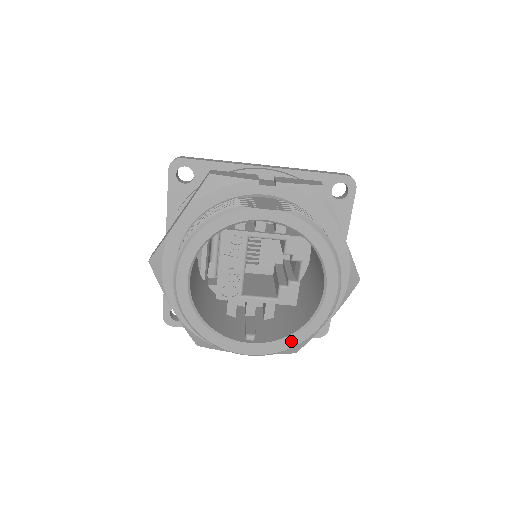
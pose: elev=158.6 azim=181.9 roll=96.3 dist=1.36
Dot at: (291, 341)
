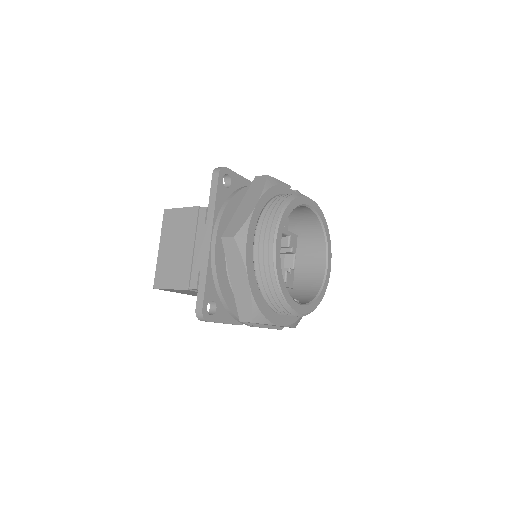
Dot at: (317, 301)
